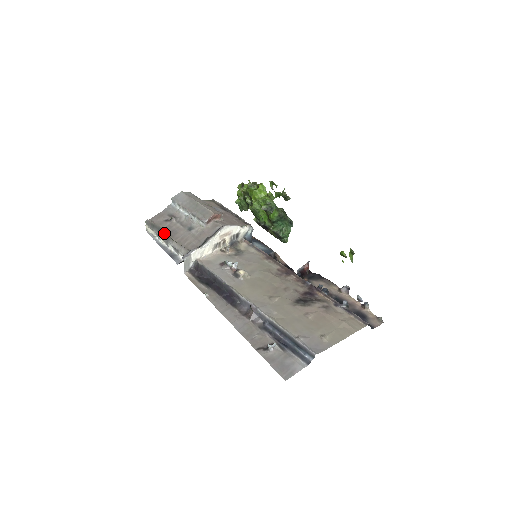
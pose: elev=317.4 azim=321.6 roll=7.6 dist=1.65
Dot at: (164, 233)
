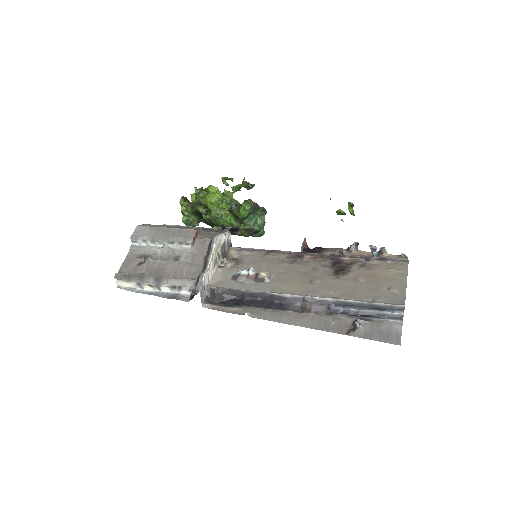
Dot at: (149, 277)
